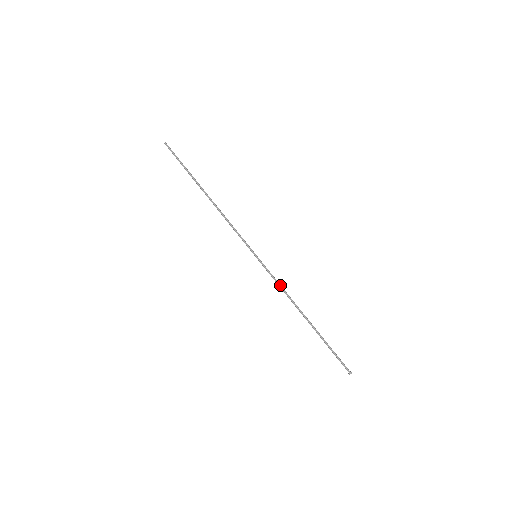
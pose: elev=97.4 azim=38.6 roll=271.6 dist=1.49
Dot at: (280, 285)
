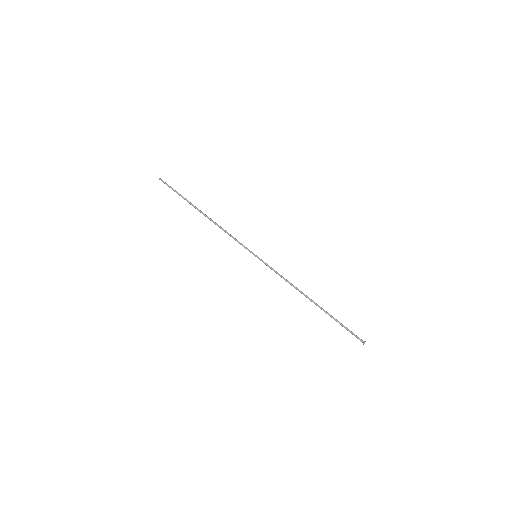
Dot at: (282, 277)
